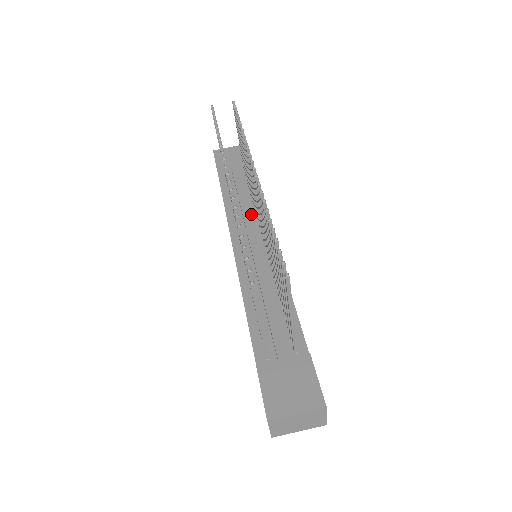
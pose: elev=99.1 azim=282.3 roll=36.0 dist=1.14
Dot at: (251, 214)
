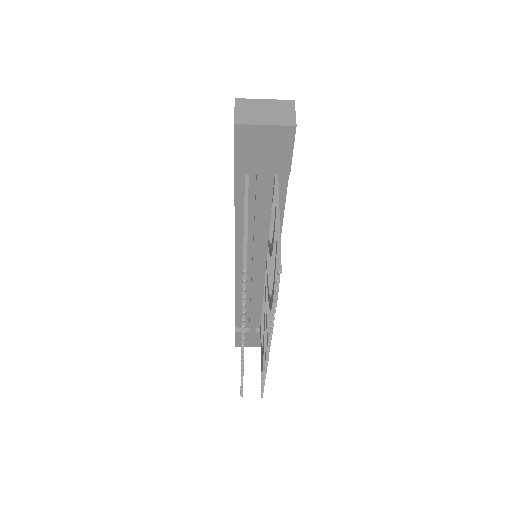
Dot at: (263, 239)
